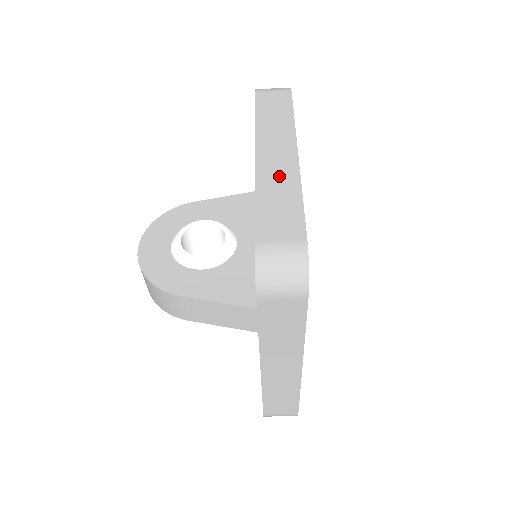
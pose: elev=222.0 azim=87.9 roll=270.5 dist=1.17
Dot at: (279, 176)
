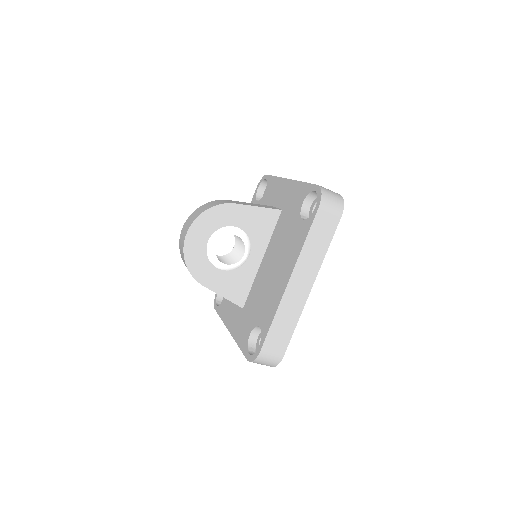
Dot at: (293, 306)
